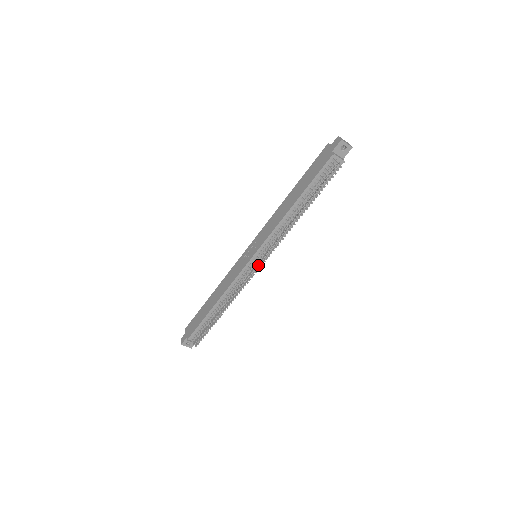
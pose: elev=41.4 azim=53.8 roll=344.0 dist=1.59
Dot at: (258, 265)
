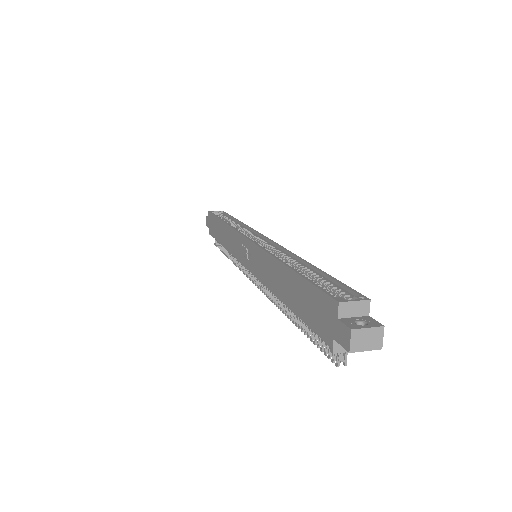
Dot at: occluded
